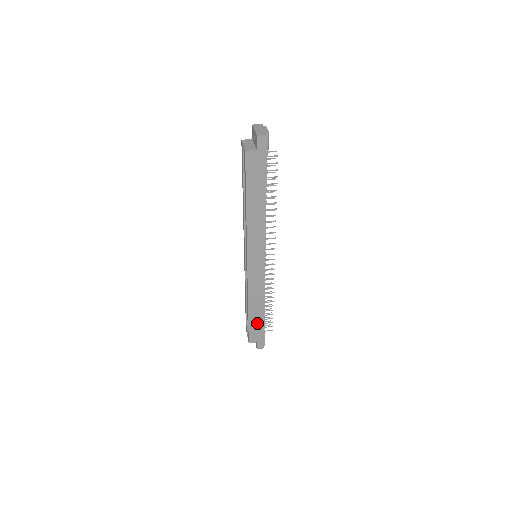
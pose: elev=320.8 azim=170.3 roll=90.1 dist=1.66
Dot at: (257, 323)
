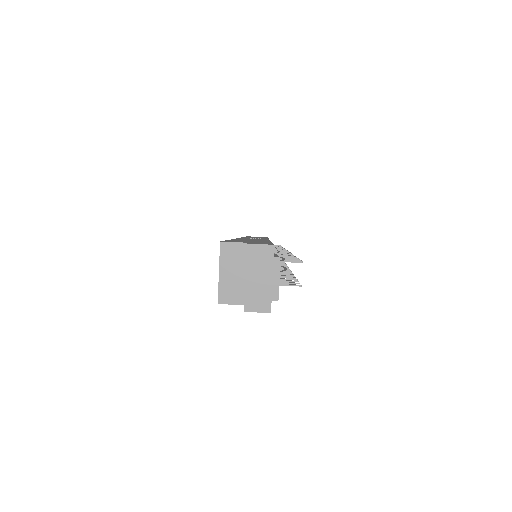
Dot at: occluded
